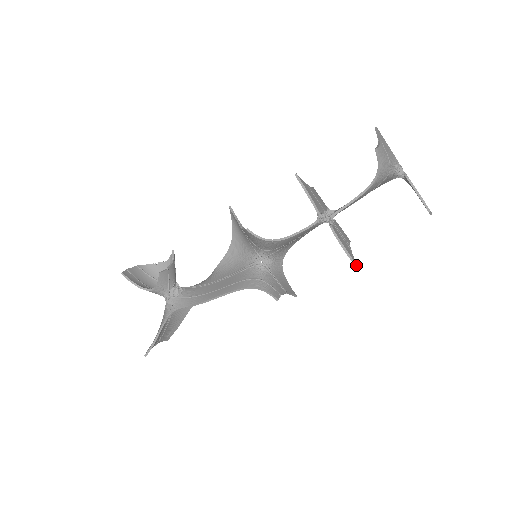
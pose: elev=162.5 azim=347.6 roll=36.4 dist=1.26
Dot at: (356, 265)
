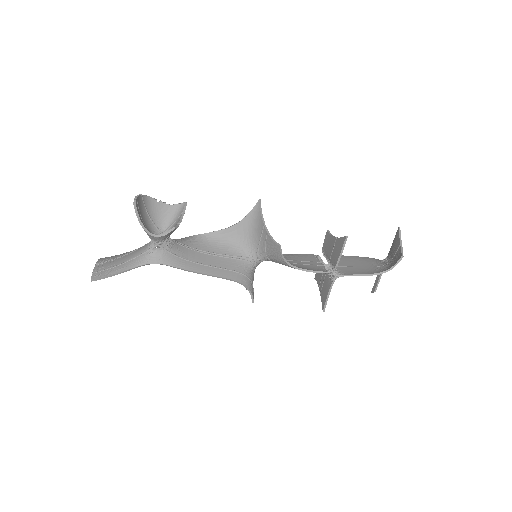
Dot at: (324, 311)
